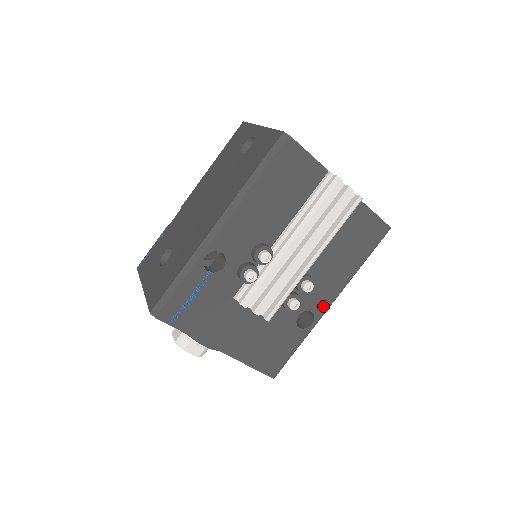
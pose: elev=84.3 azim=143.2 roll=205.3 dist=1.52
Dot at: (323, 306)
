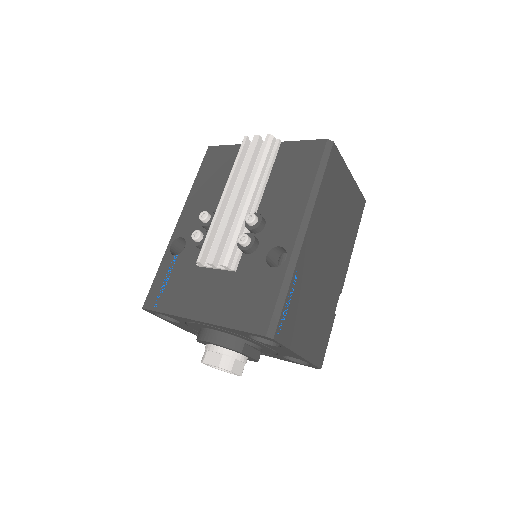
Dot at: (291, 236)
